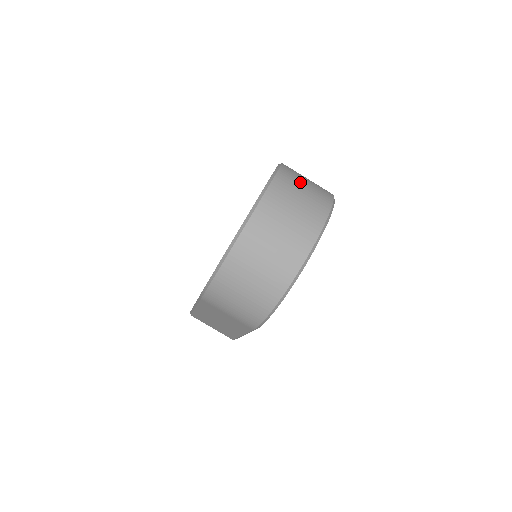
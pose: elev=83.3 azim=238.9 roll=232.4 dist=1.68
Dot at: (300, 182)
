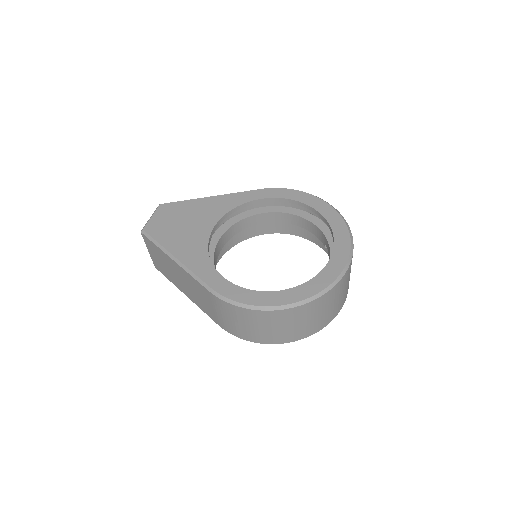
Dot at: occluded
